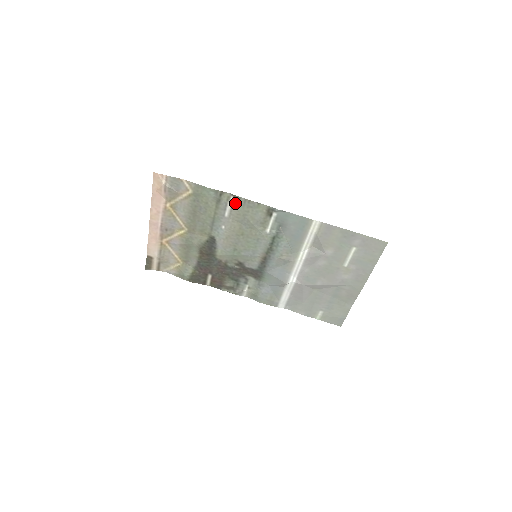
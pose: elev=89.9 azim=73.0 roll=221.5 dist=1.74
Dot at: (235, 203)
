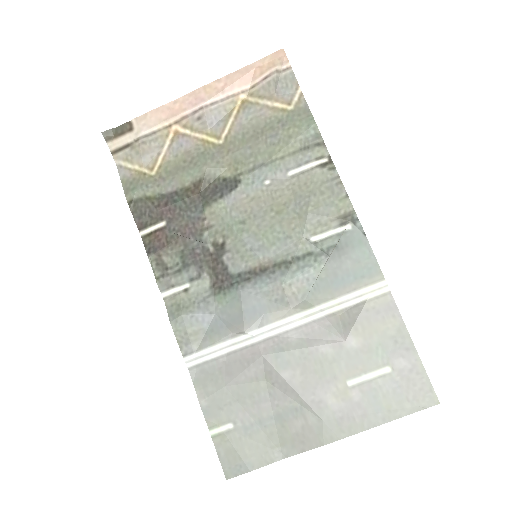
Dot at: (320, 169)
